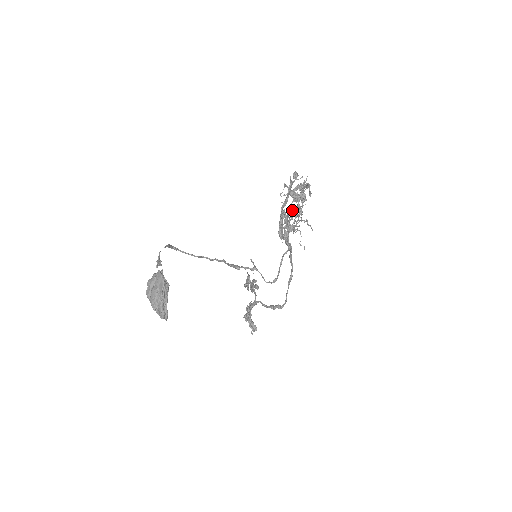
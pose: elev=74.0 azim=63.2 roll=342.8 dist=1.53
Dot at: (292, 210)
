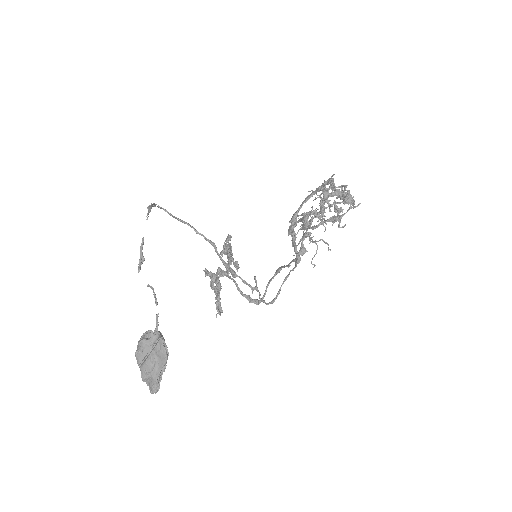
Dot at: (315, 209)
